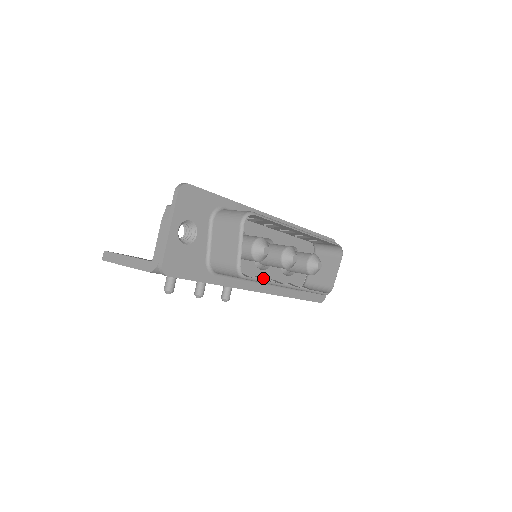
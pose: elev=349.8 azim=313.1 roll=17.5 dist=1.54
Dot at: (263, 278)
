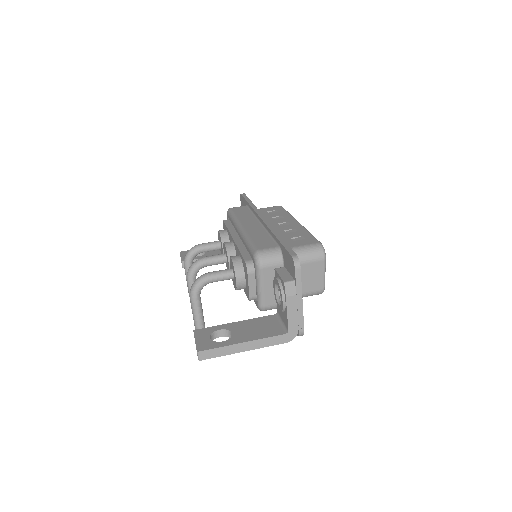
Dot at: occluded
